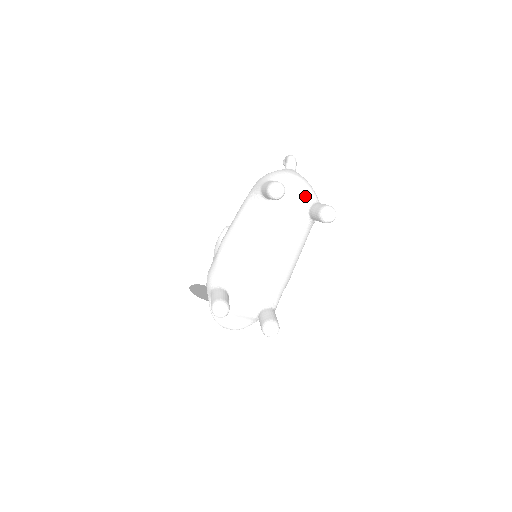
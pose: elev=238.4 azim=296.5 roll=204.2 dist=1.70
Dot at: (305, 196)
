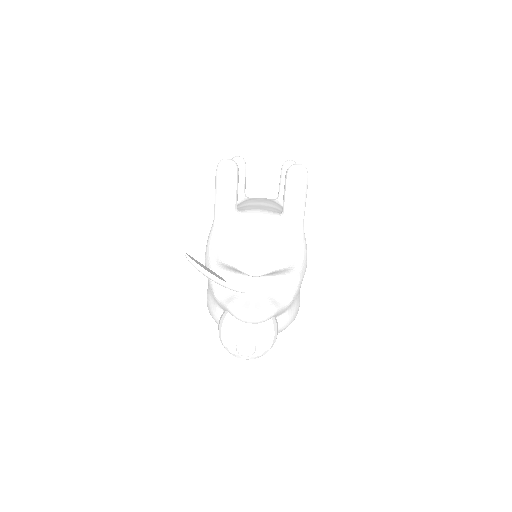
Dot at: occluded
